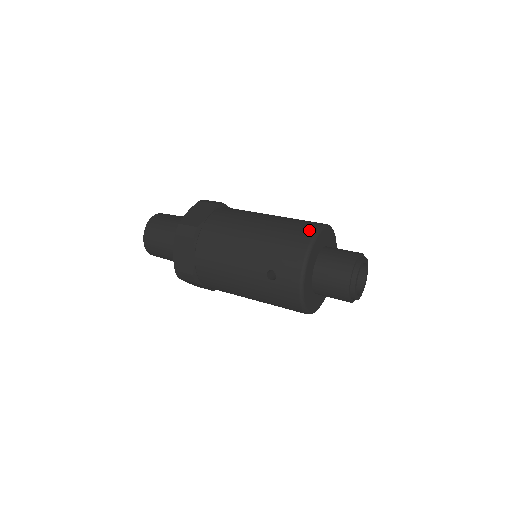
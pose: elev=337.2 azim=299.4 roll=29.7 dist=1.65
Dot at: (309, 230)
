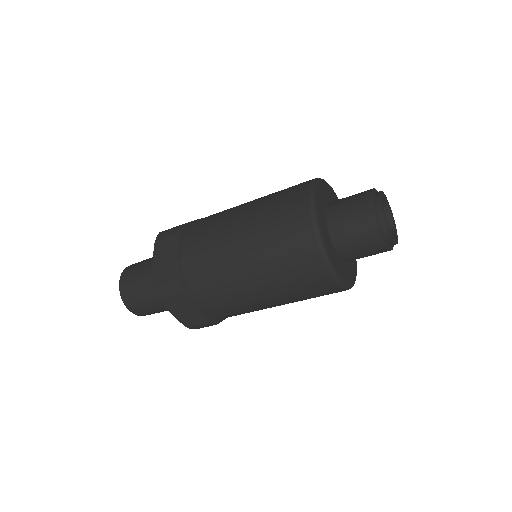
Dot at: occluded
